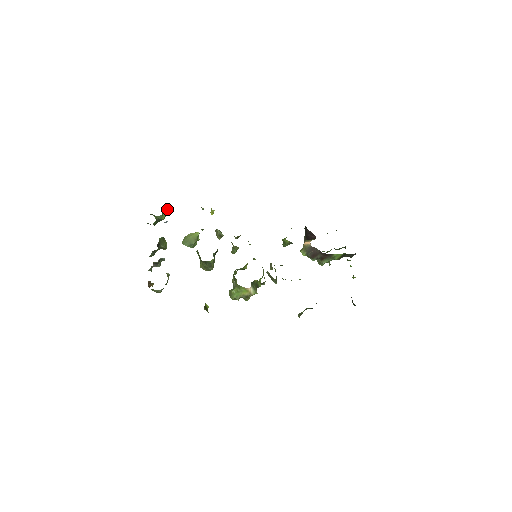
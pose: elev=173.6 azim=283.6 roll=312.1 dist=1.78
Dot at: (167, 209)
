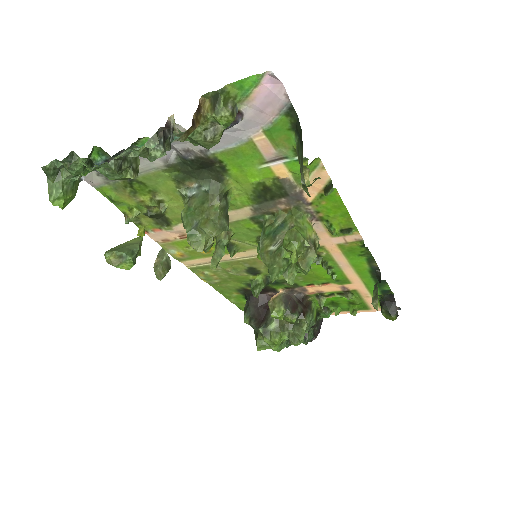
Dot at: (77, 186)
